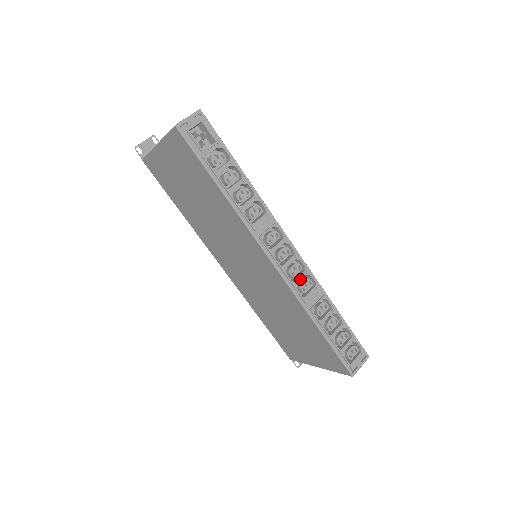
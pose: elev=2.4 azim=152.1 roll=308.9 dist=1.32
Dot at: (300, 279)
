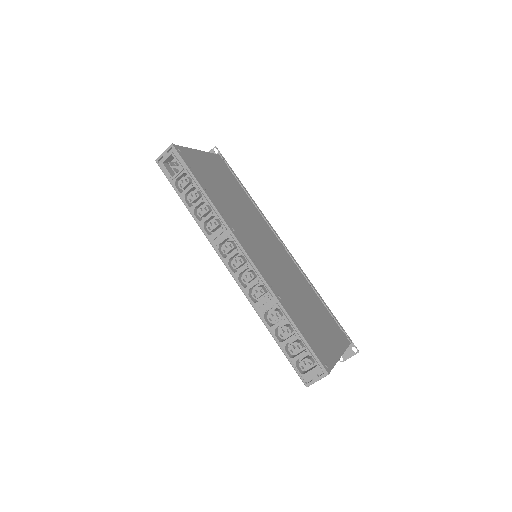
Dot at: (251, 286)
